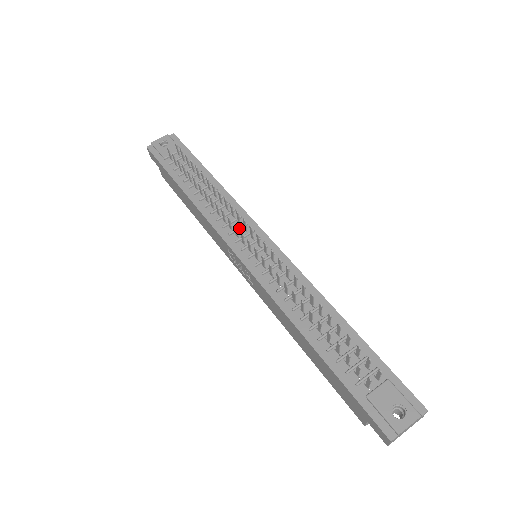
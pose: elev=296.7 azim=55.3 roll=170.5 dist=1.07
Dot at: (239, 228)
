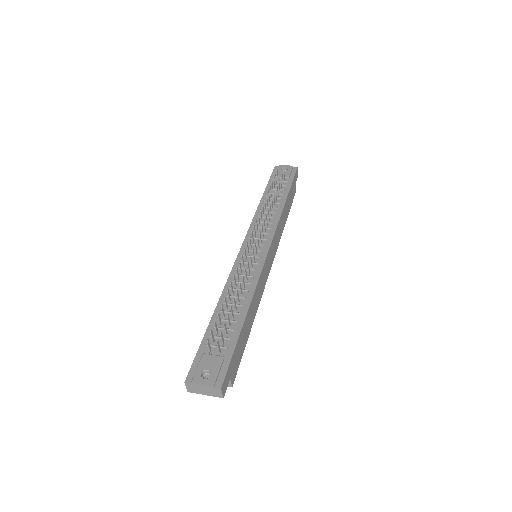
Dot at: (261, 233)
